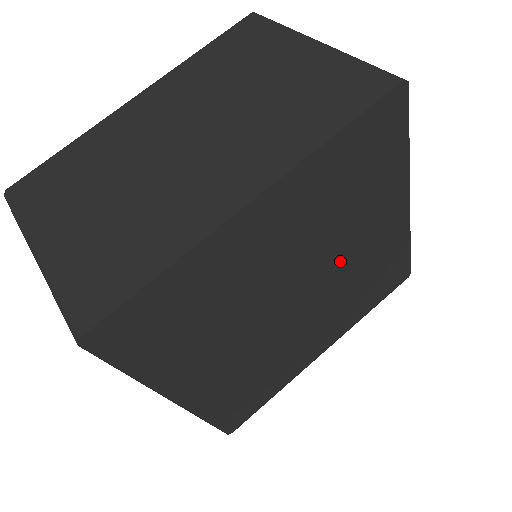
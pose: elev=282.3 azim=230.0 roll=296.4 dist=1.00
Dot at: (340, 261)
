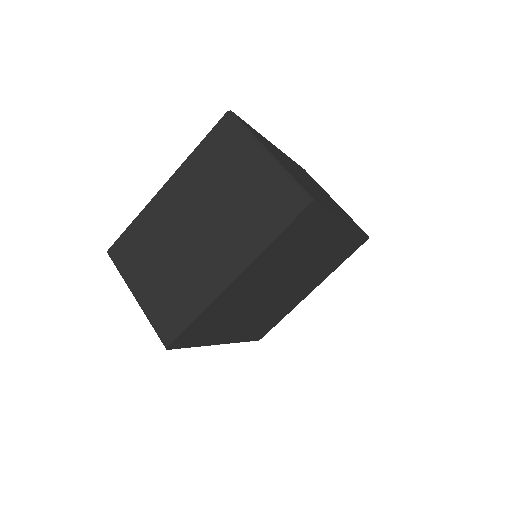
Dot at: (304, 263)
